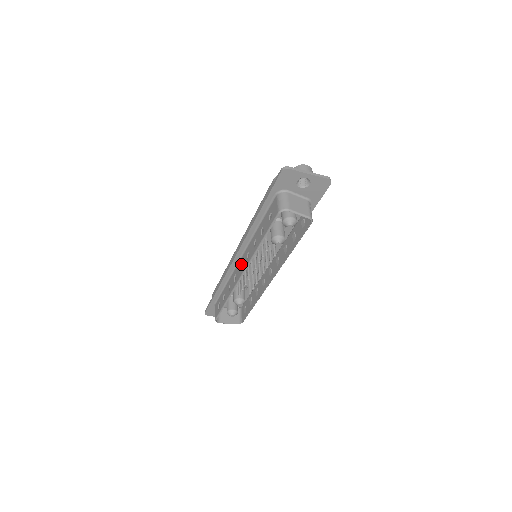
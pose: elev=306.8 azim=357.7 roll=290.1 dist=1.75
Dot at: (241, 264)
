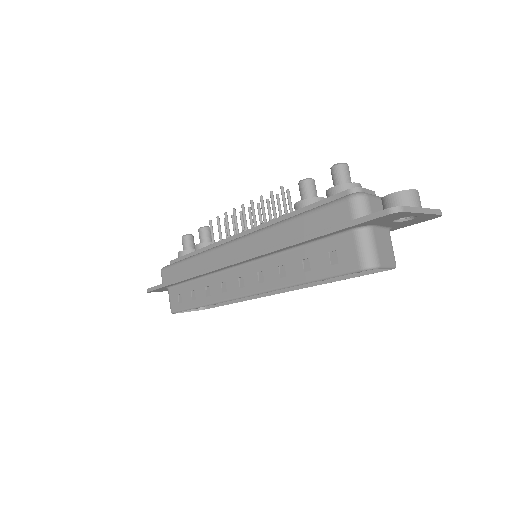
Dot at: (240, 277)
